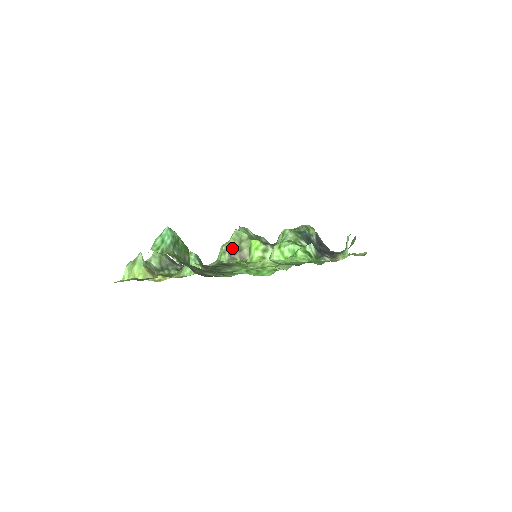
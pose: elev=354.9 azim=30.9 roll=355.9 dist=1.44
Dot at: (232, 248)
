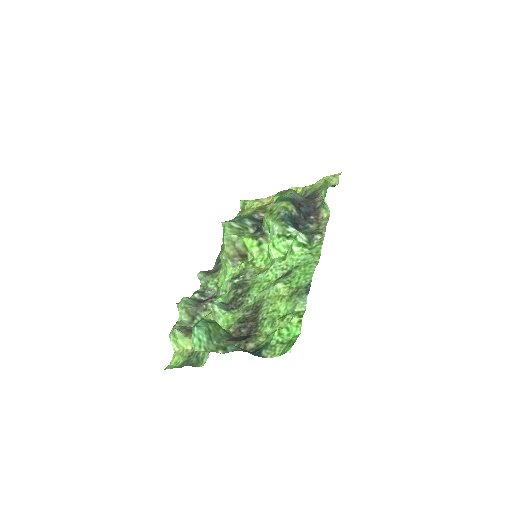
Dot at: (230, 253)
